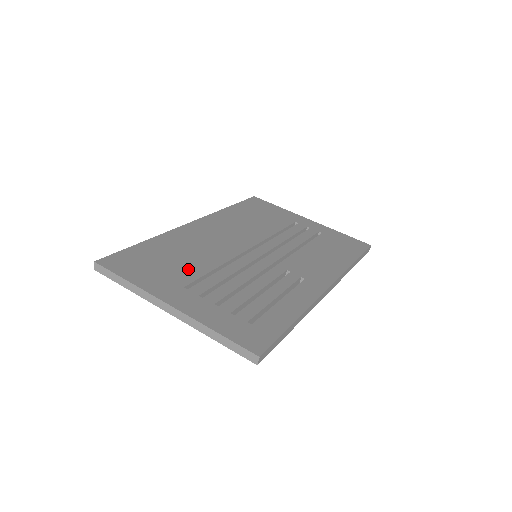
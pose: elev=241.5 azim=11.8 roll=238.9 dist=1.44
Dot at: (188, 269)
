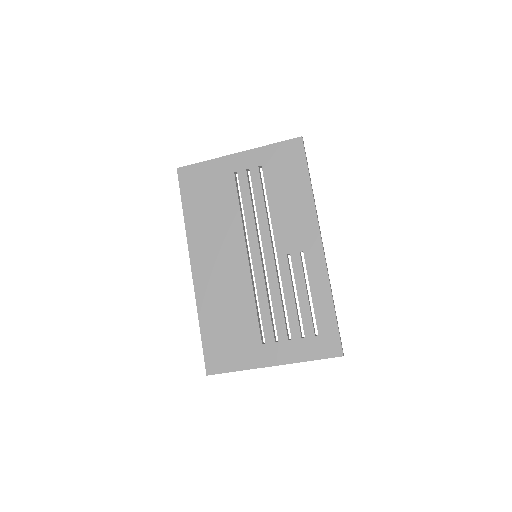
Dot at: (246, 325)
